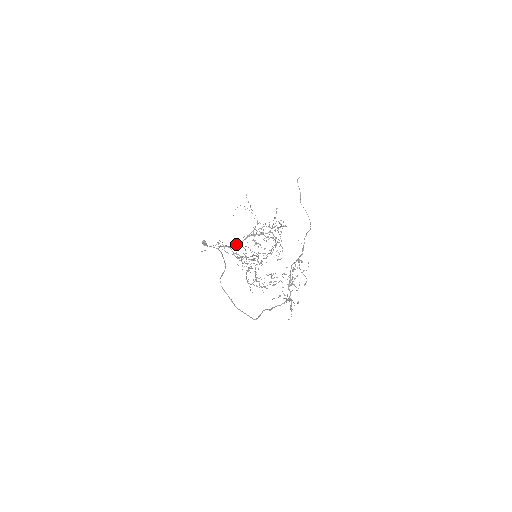
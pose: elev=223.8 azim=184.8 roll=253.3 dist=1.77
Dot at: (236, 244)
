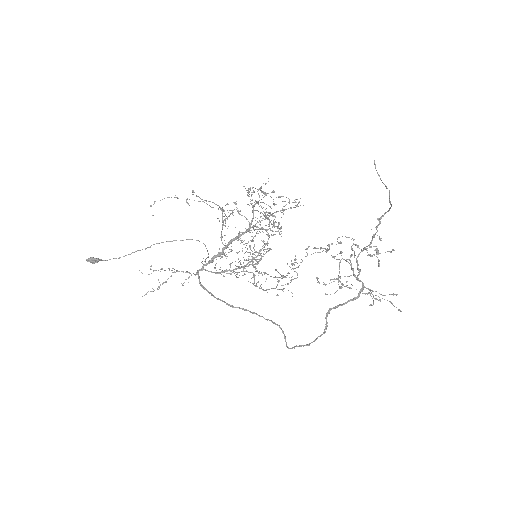
Dot at: (213, 261)
